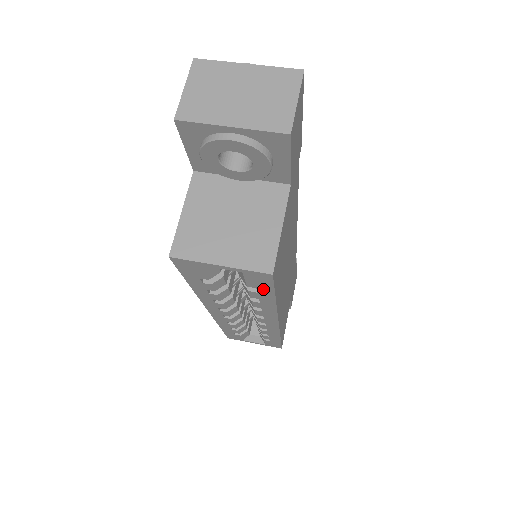
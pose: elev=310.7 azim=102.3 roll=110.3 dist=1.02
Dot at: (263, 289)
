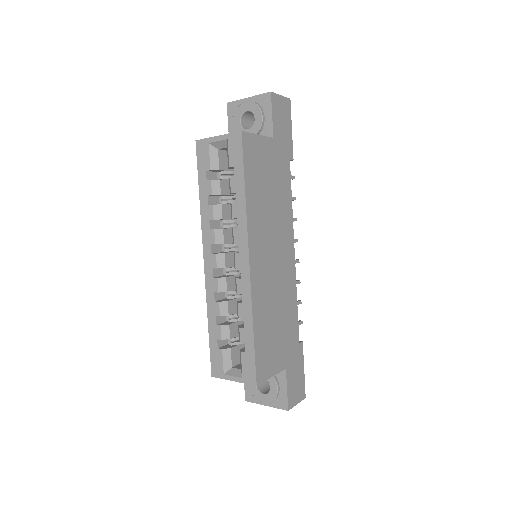
Dot at: (238, 166)
